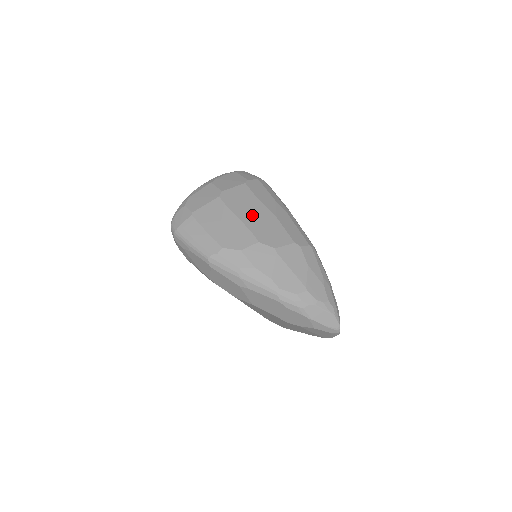
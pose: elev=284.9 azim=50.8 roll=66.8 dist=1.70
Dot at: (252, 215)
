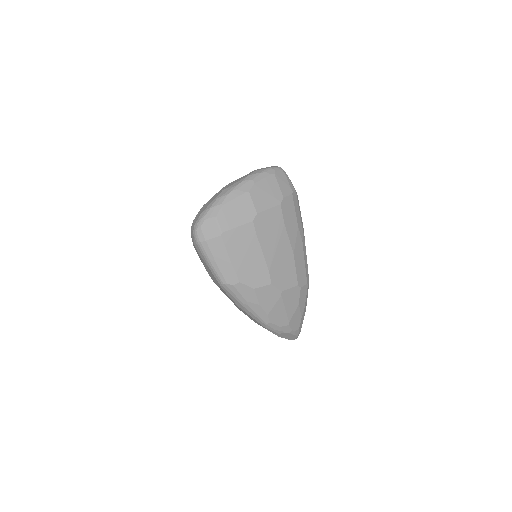
Dot at: (275, 250)
